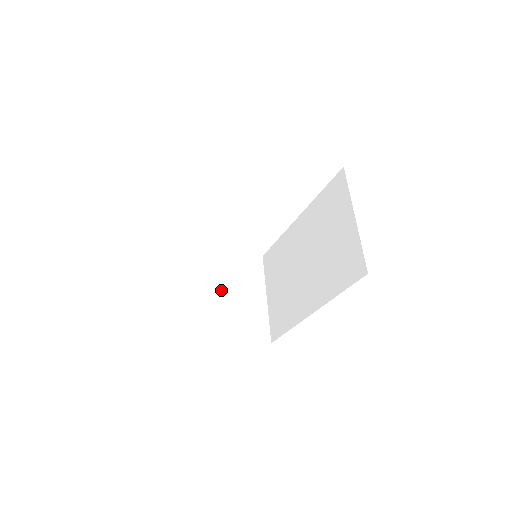
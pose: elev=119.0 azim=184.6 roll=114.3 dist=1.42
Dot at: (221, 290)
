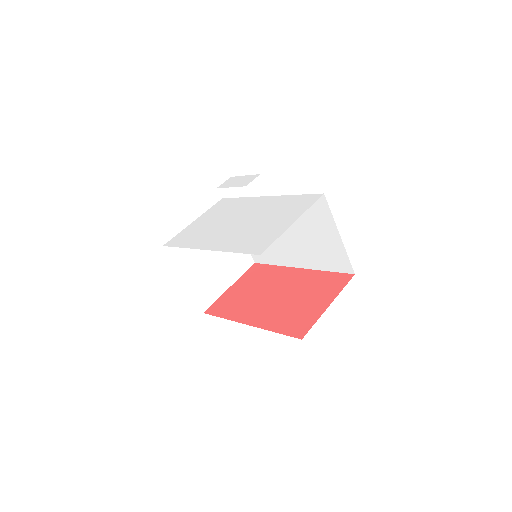
Dot at: (212, 254)
